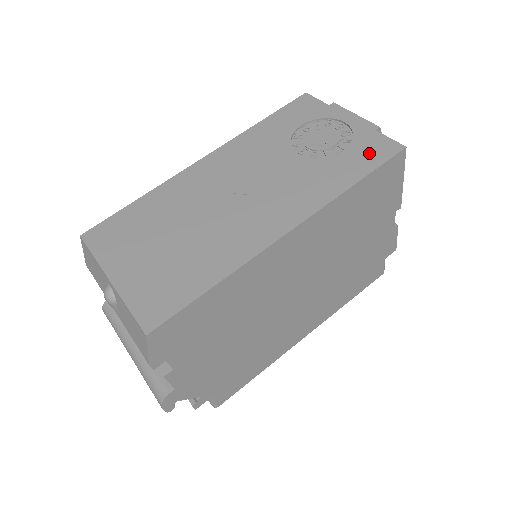
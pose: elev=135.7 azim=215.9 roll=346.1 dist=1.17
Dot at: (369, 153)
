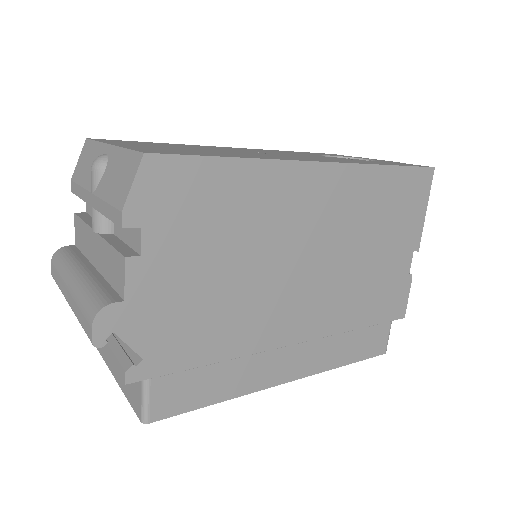
Dot at: (399, 164)
